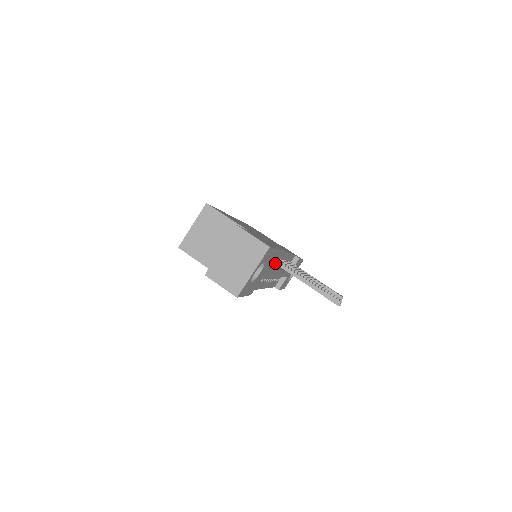
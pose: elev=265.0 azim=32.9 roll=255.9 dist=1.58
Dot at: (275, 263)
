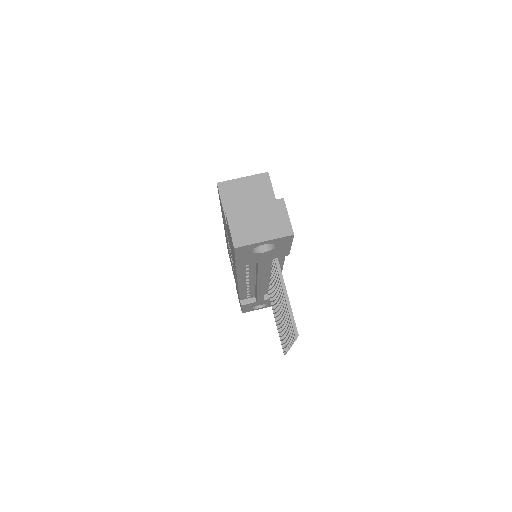
Dot at: (276, 262)
